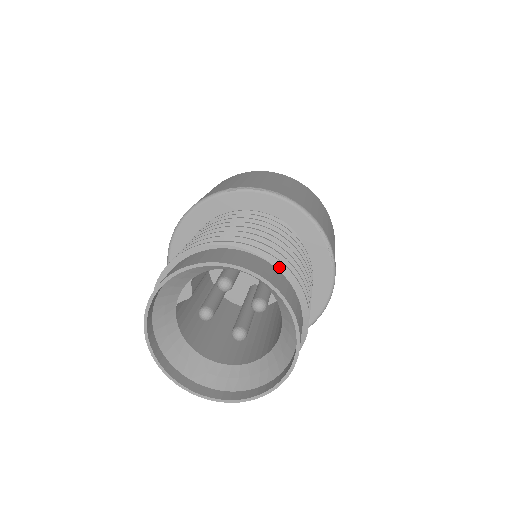
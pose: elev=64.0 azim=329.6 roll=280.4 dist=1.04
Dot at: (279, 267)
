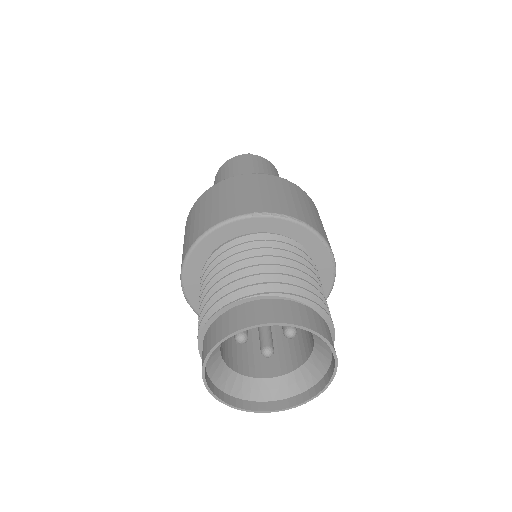
Dot at: (321, 313)
